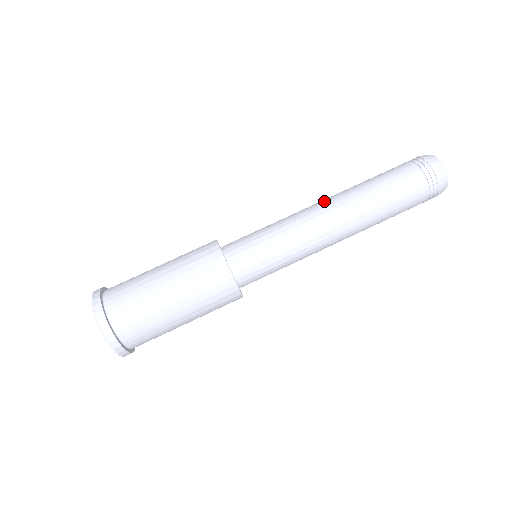
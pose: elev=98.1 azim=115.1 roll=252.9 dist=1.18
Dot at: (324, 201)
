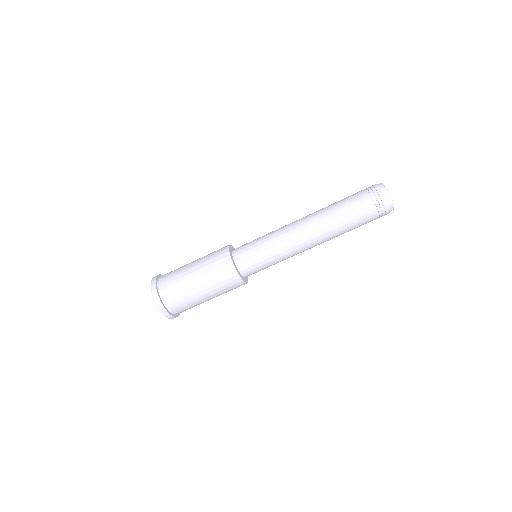
Dot at: (302, 220)
